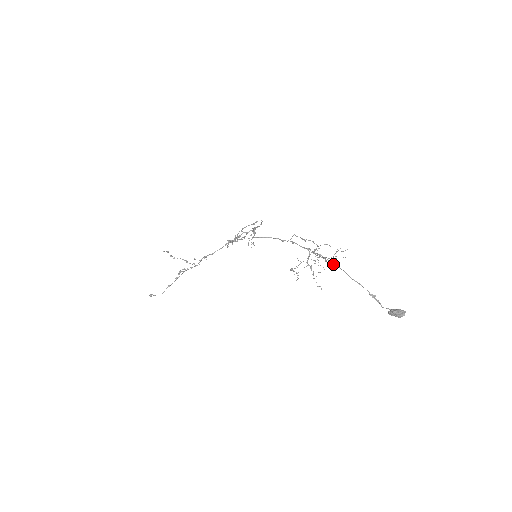
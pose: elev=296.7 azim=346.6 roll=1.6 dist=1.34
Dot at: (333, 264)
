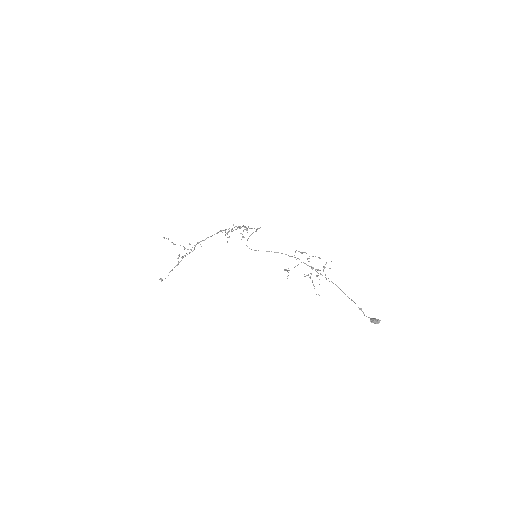
Dot at: occluded
